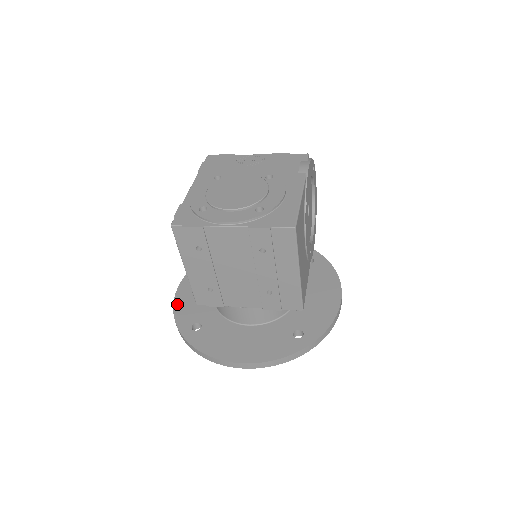
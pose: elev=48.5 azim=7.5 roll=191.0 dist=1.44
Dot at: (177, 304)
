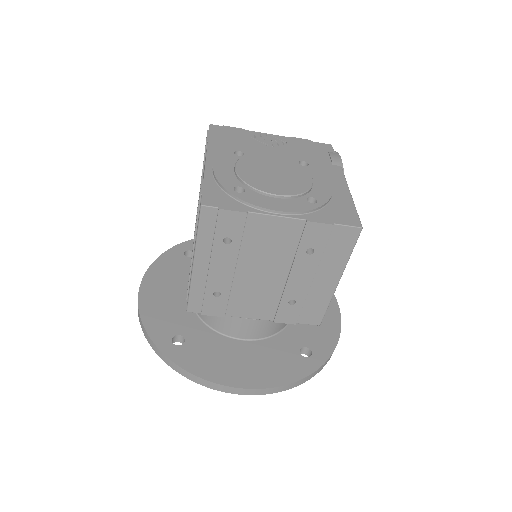
Dot at: (144, 309)
